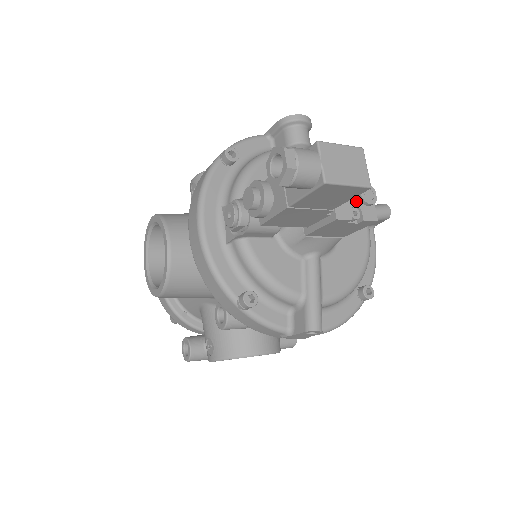
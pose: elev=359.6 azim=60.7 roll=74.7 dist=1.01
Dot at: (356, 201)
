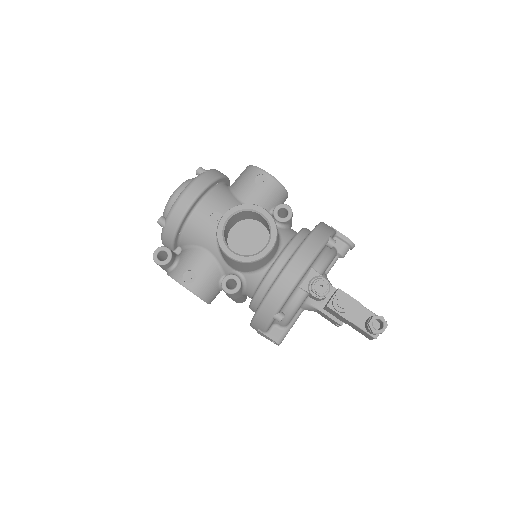
Dot at: occluded
